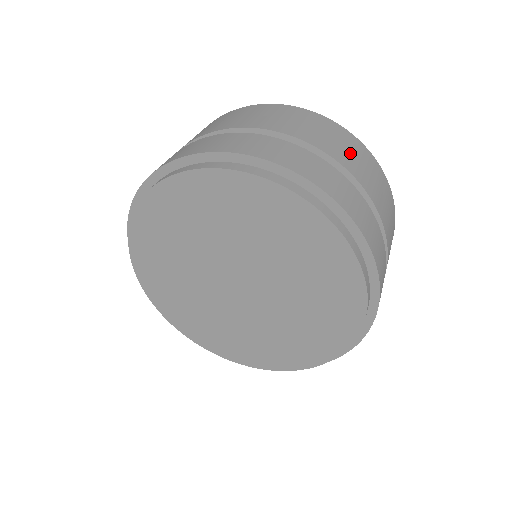
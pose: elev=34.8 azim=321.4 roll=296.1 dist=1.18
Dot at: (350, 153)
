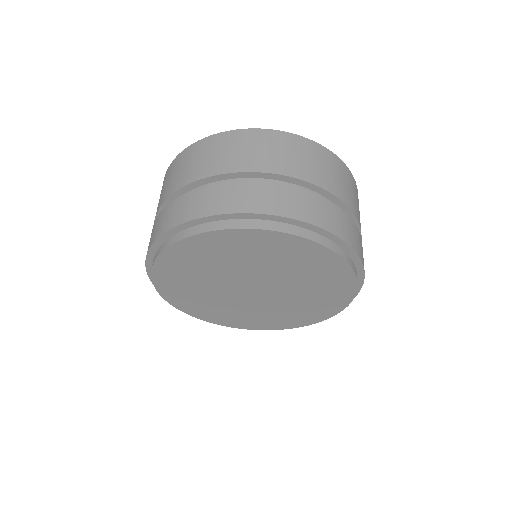
Dot at: occluded
